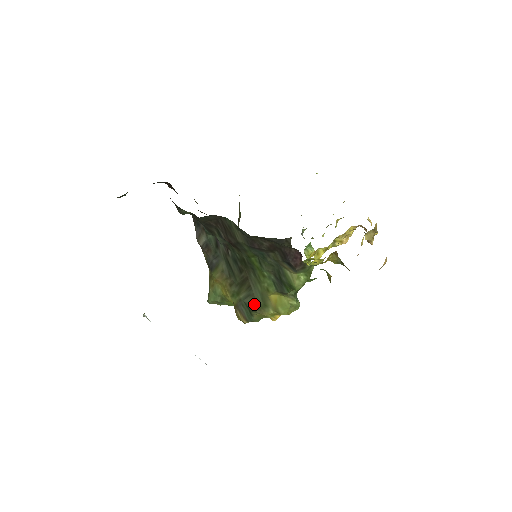
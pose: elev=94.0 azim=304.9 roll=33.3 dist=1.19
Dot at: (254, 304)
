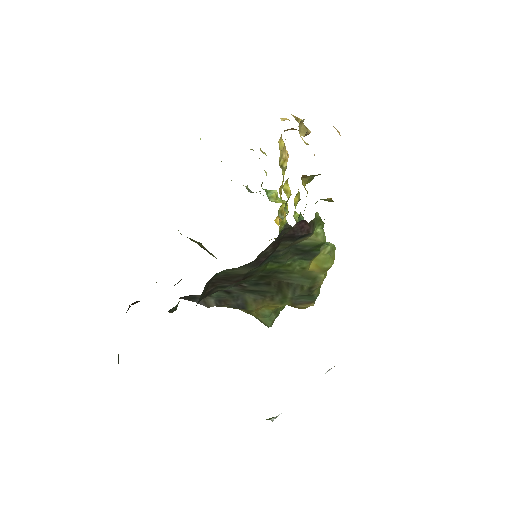
Dot at: (306, 289)
